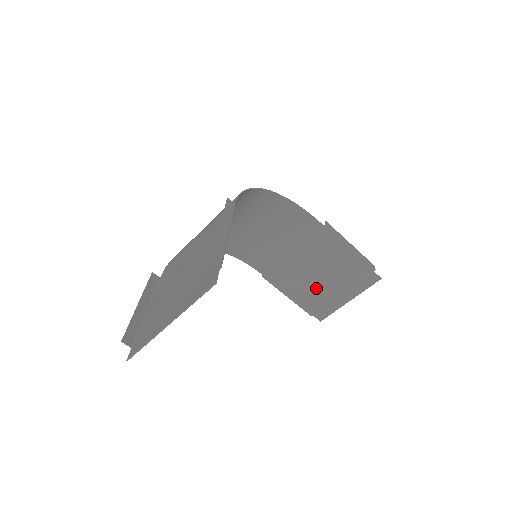
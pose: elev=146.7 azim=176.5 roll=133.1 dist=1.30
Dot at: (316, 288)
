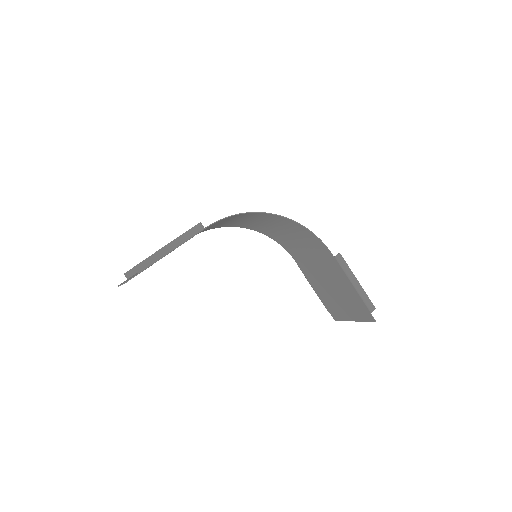
Dot at: (331, 296)
